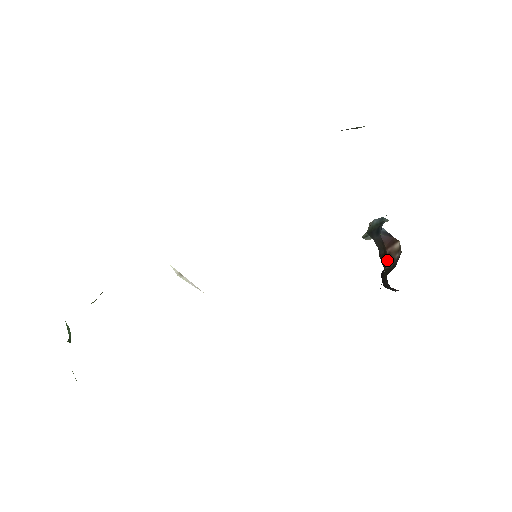
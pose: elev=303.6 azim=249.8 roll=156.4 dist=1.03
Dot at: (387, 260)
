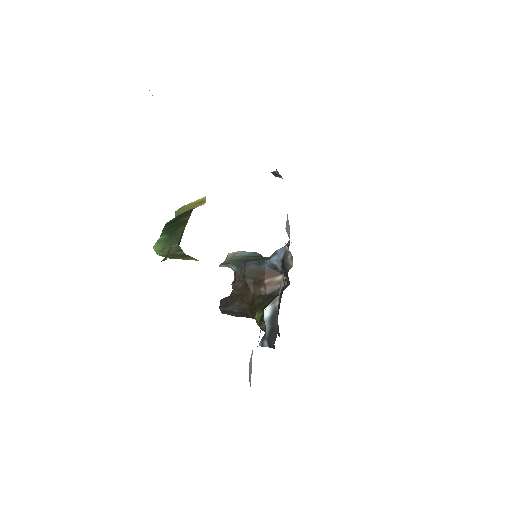
Dot at: (260, 288)
